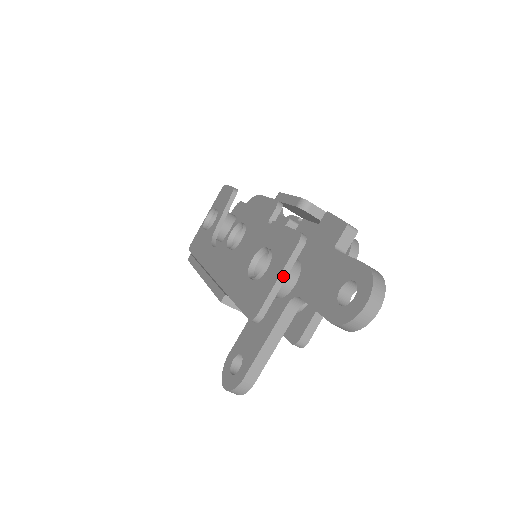
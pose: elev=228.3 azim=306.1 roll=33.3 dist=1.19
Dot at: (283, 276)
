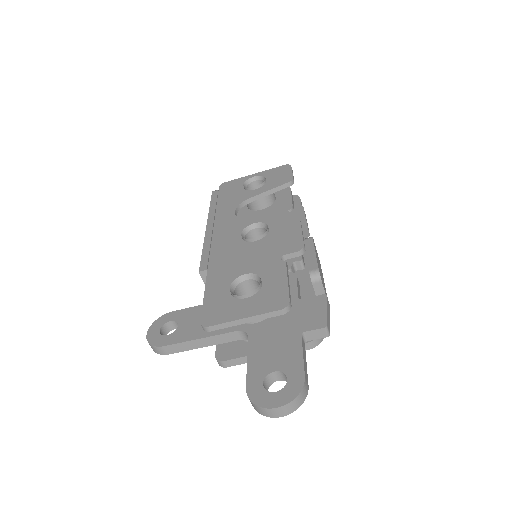
Dot at: (249, 320)
